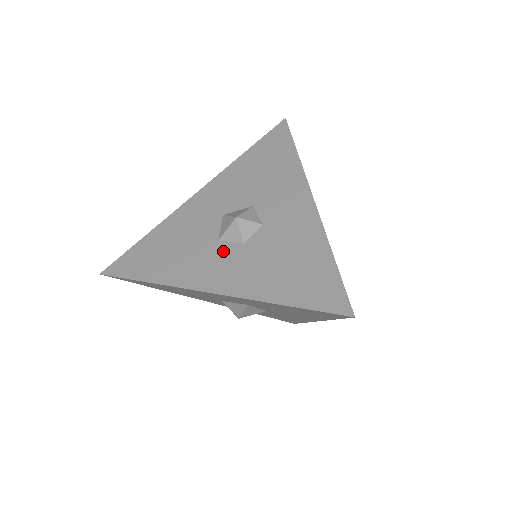
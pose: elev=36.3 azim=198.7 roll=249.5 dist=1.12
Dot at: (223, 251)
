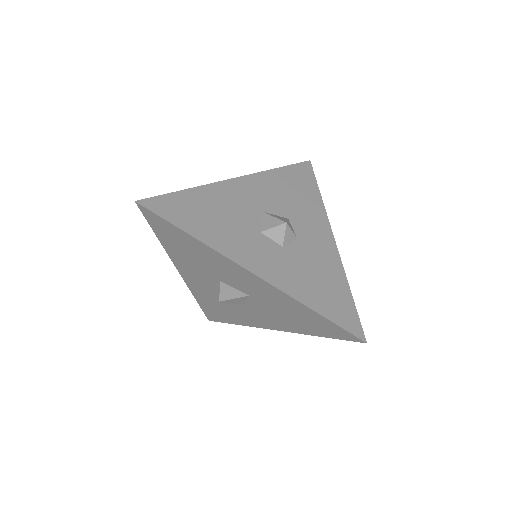
Dot at: (265, 244)
